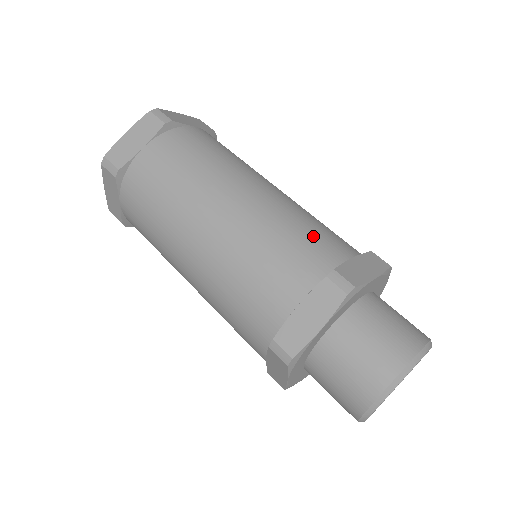
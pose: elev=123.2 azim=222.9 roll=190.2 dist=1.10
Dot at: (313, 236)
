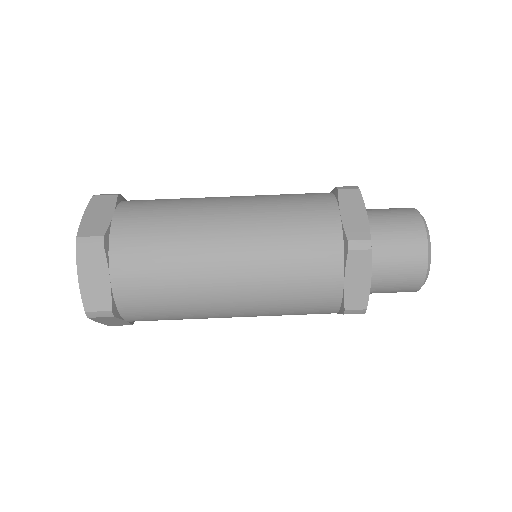
Dot at: (307, 293)
